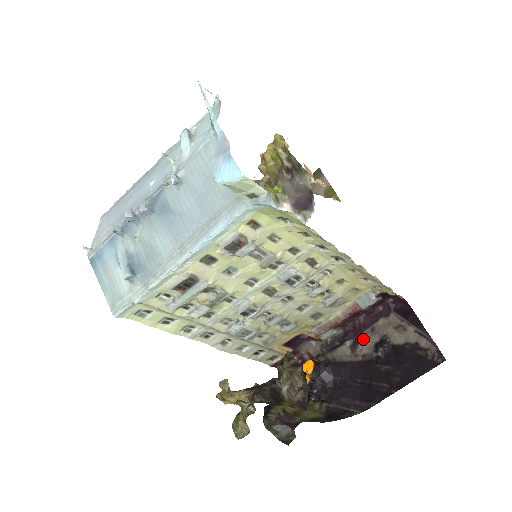
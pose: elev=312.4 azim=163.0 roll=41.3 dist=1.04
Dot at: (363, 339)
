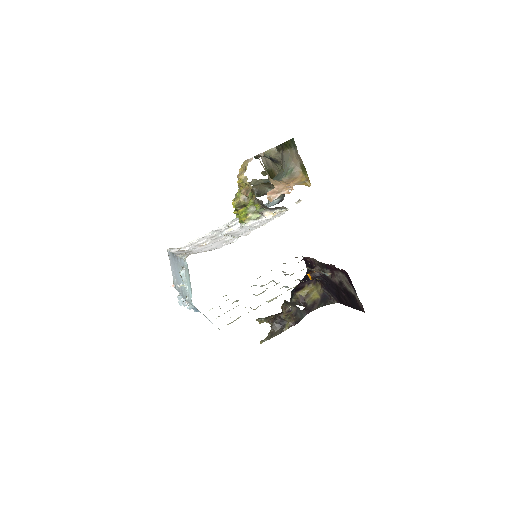
Dot at: (334, 275)
